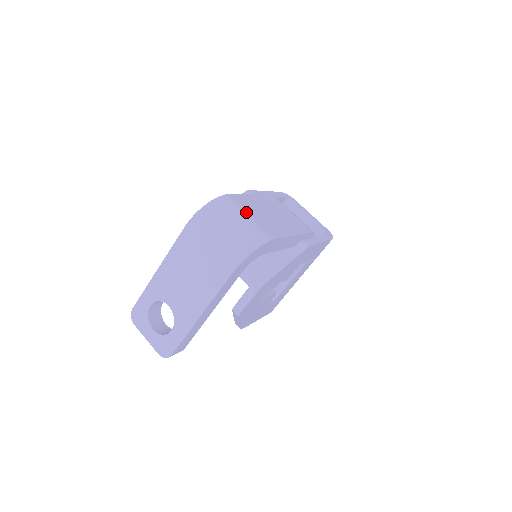
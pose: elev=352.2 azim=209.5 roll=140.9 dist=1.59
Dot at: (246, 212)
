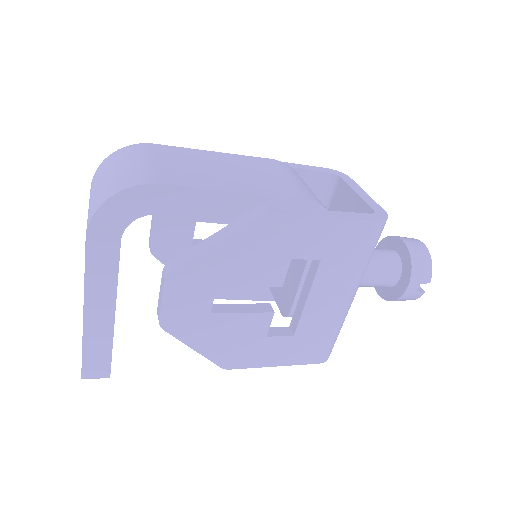
Dot at: (151, 158)
